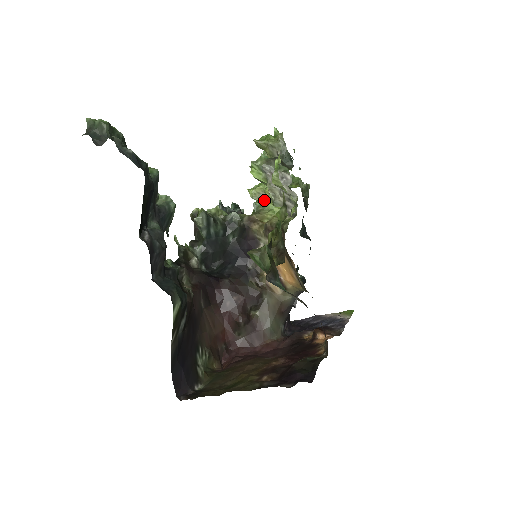
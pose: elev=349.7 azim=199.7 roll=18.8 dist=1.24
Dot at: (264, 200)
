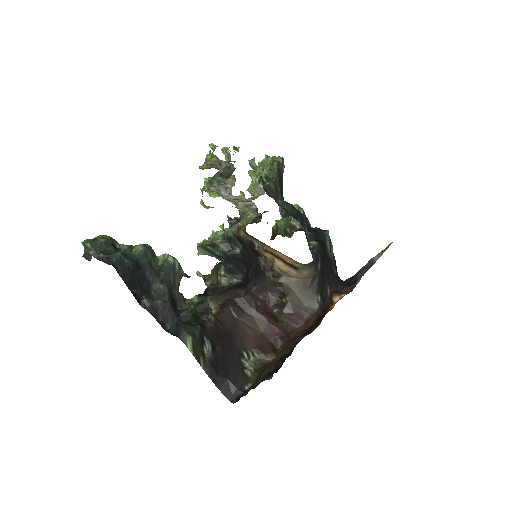
Dot at: occluded
